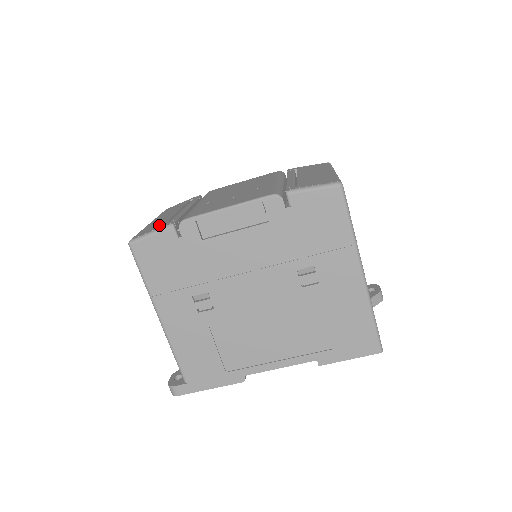
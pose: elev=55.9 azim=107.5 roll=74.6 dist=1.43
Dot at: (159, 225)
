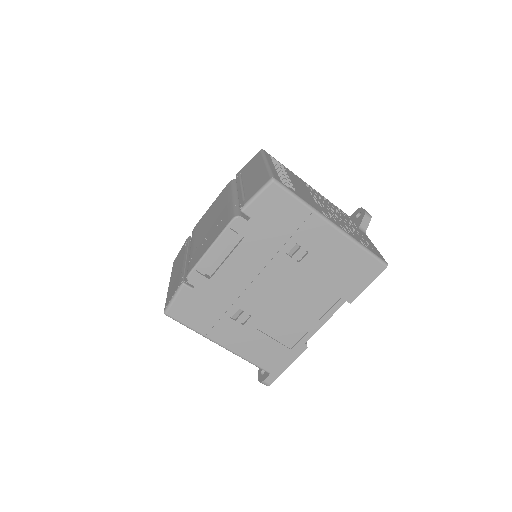
Dot at: (175, 287)
